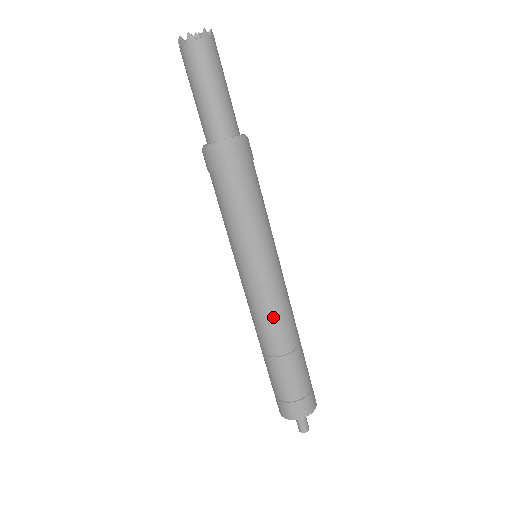
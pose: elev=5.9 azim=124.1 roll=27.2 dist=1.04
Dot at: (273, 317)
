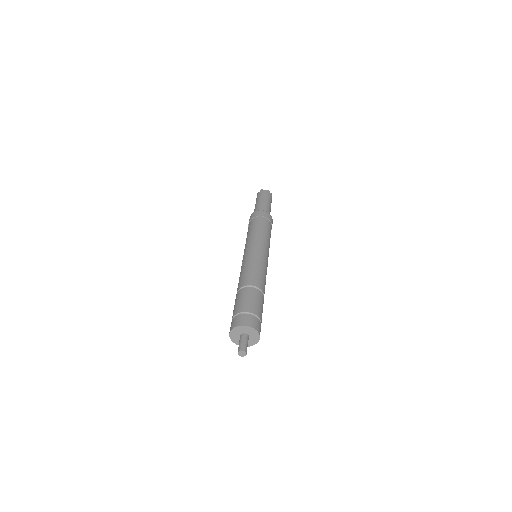
Dot at: (251, 268)
